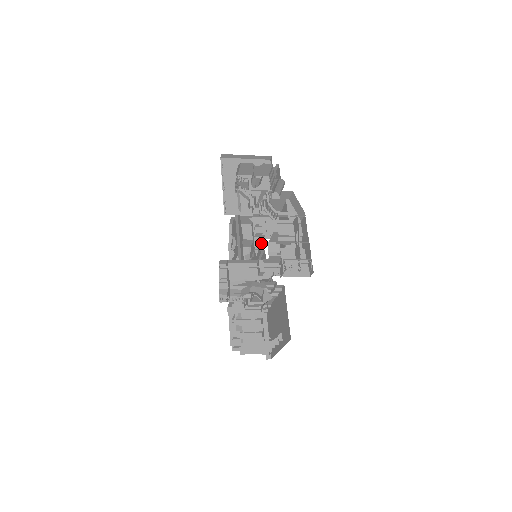
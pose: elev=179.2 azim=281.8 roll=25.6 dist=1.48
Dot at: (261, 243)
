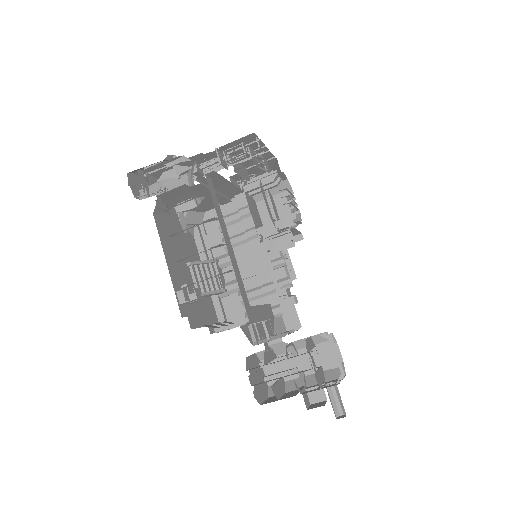
Dot at: occluded
